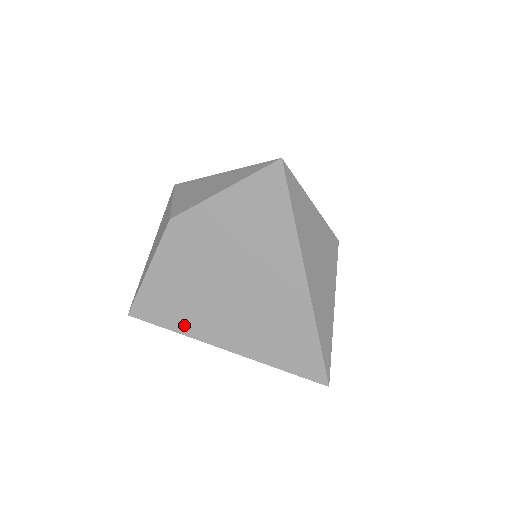
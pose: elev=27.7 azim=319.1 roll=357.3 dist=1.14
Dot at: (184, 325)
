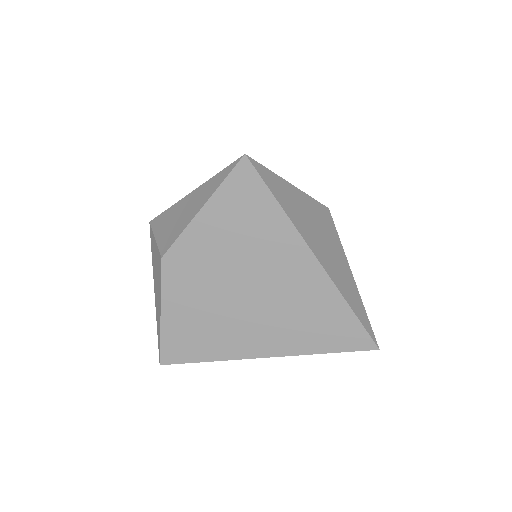
Dot at: (218, 351)
